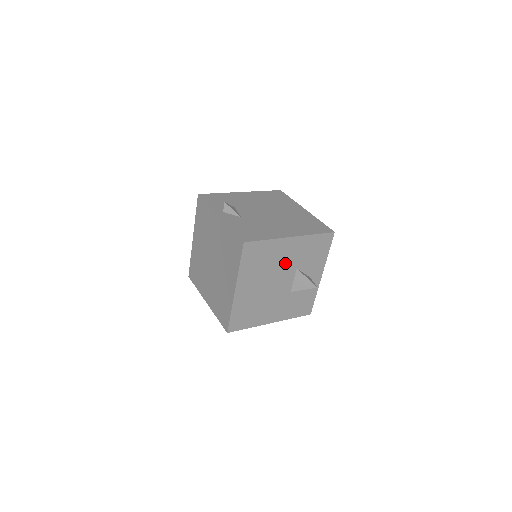
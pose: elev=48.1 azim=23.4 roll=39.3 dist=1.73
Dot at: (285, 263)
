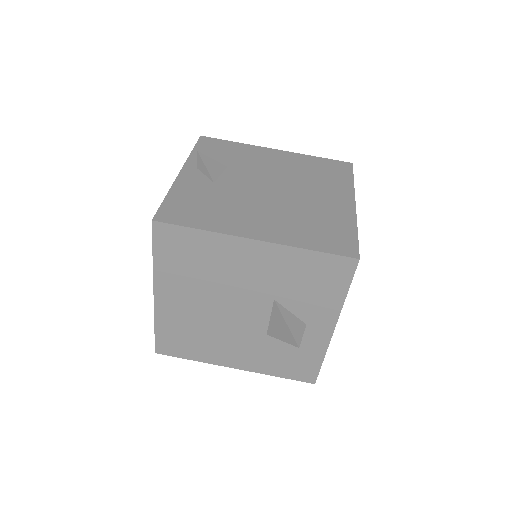
Dot at: (247, 282)
